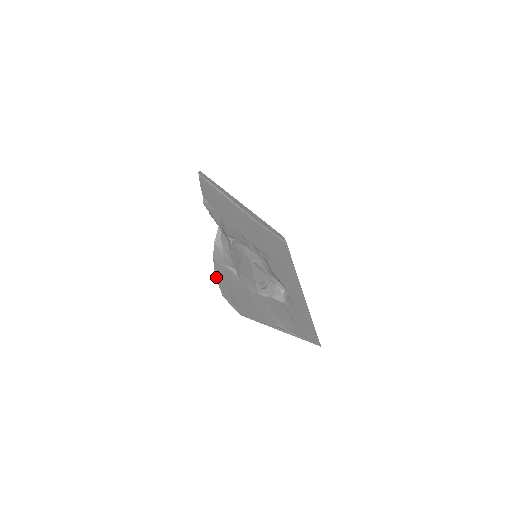
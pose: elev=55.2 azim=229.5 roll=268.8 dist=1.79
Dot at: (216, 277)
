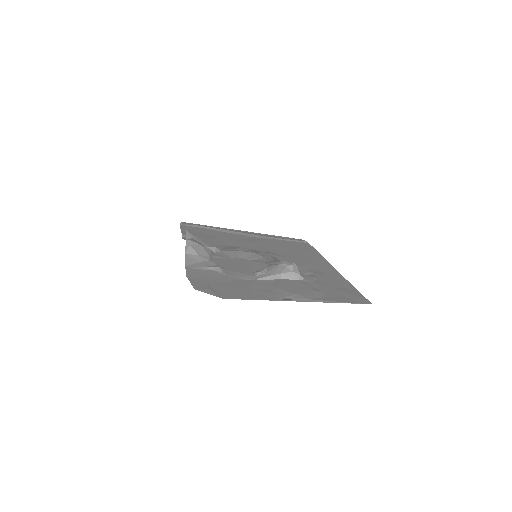
Dot at: occluded
